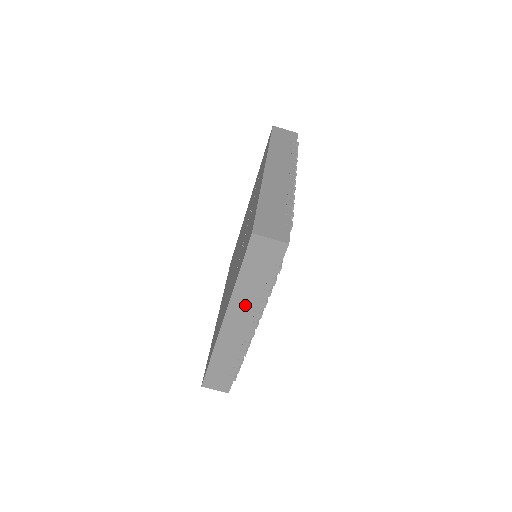
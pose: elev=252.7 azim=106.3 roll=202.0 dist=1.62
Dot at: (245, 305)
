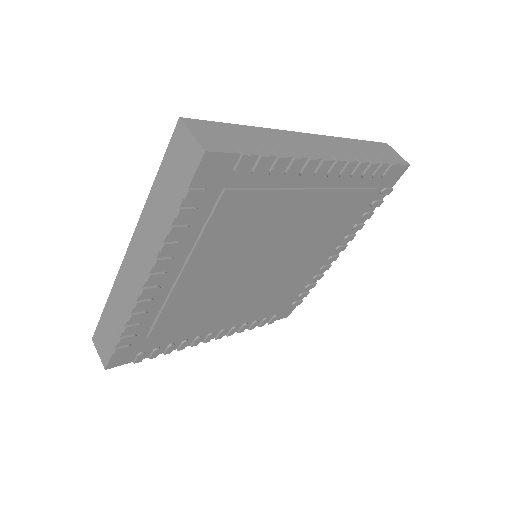
Dot at: (343, 148)
